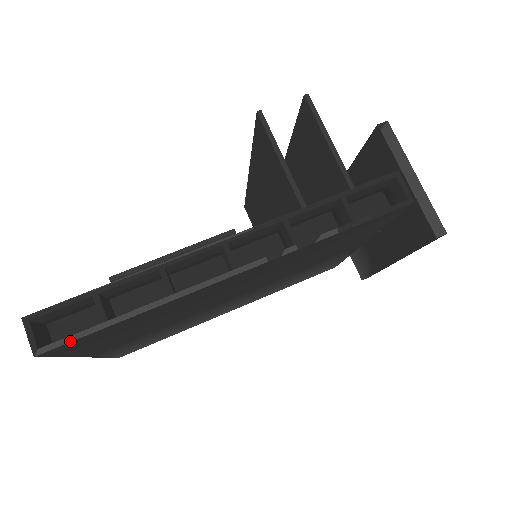
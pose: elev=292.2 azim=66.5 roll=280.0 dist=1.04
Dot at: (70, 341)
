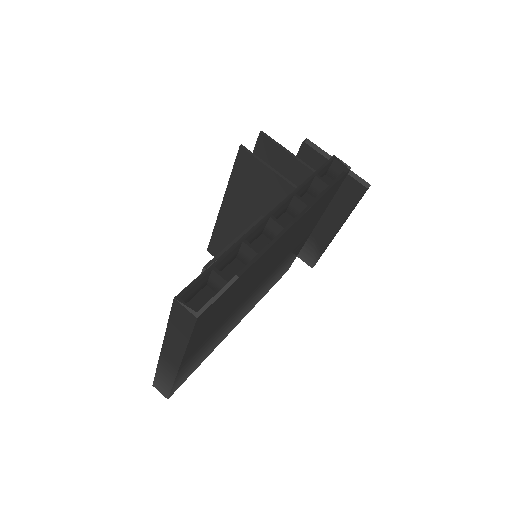
Dot at: (215, 300)
